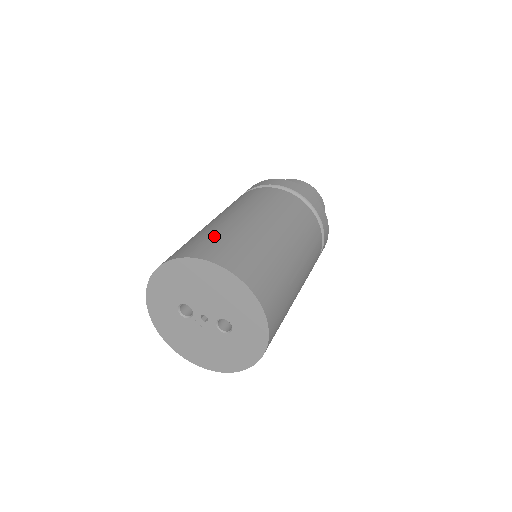
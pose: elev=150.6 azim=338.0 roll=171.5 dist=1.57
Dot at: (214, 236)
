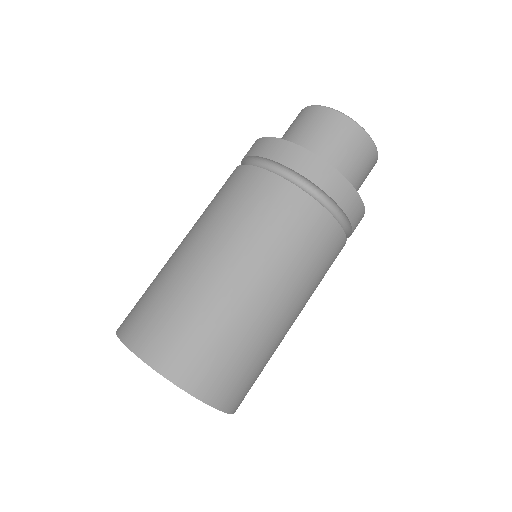
Dot at: (193, 326)
